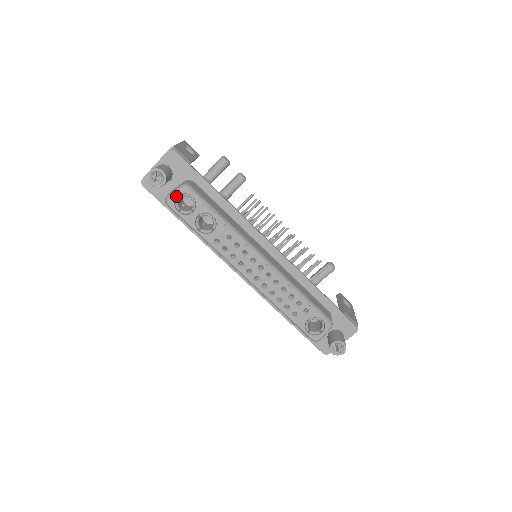
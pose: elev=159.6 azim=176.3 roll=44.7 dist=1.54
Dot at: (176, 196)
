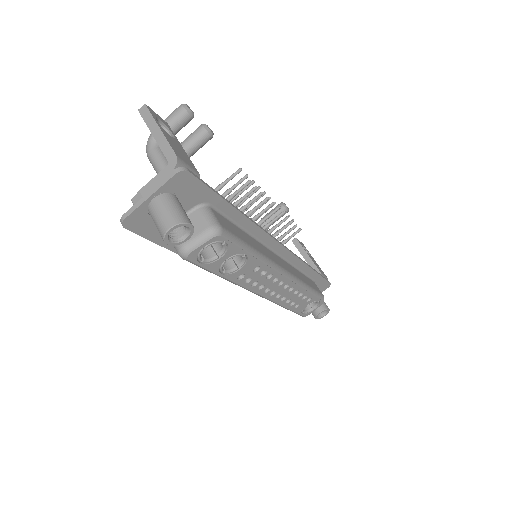
Dot at: (202, 247)
